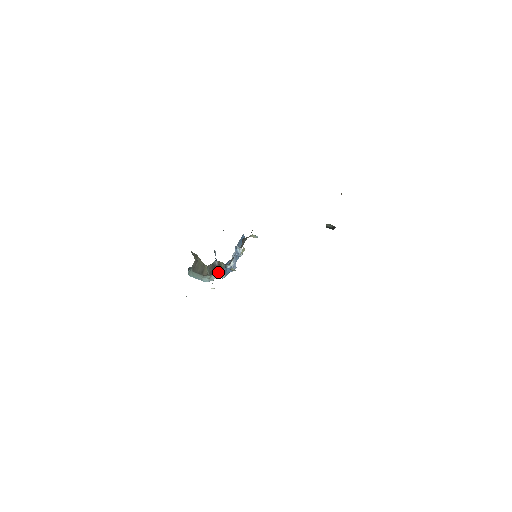
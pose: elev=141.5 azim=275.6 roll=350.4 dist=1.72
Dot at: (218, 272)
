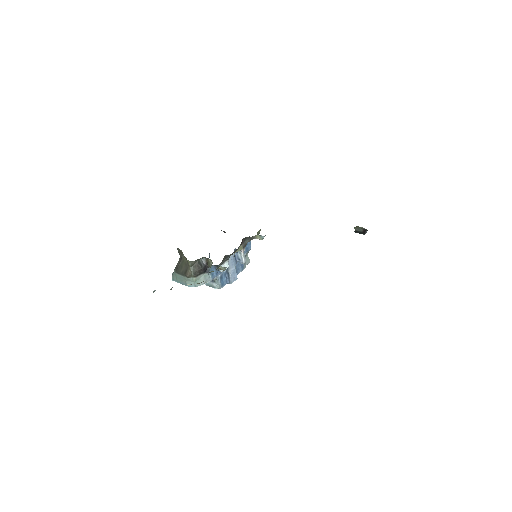
Dot at: (207, 275)
